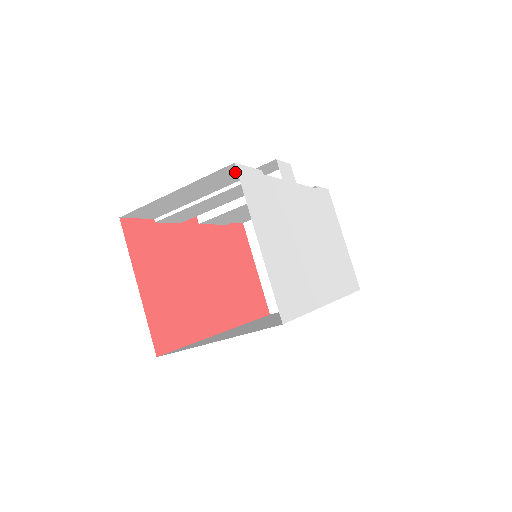
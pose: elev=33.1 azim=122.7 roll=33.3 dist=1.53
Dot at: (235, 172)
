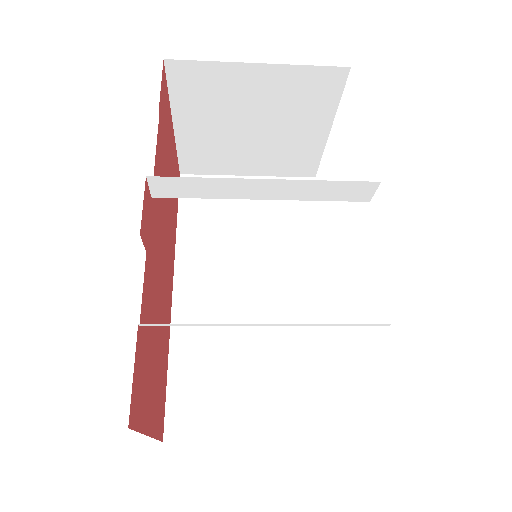
Dot at: occluded
